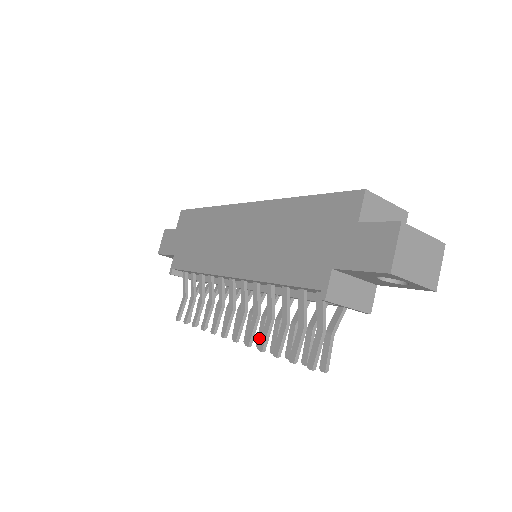
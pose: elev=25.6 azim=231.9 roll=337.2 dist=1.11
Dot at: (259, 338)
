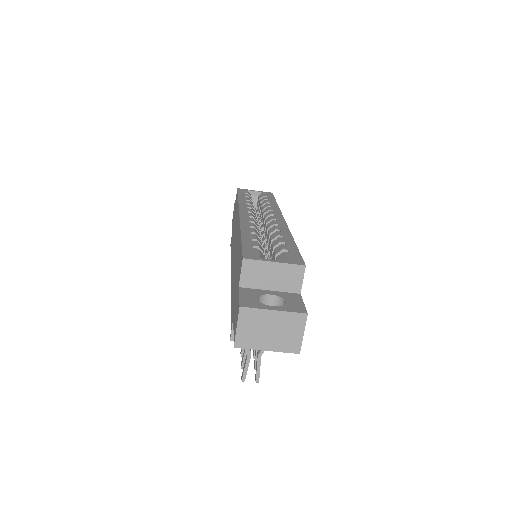
Dot at: occluded
